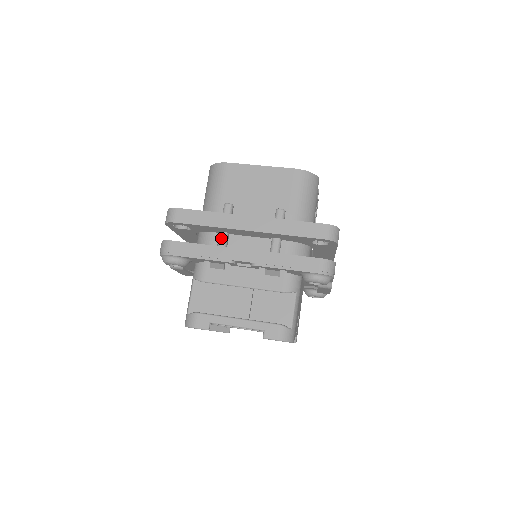
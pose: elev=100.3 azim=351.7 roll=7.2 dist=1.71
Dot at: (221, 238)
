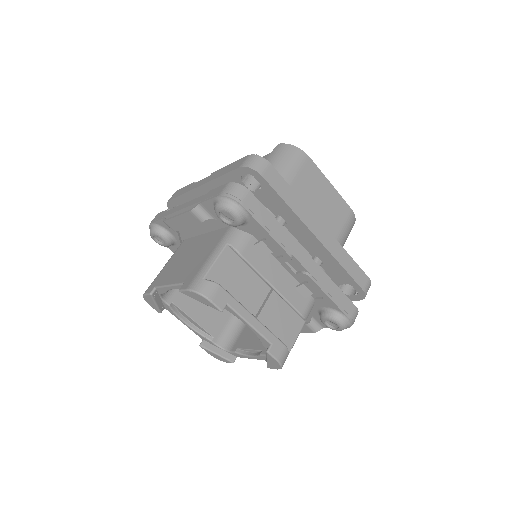
Dot at: occluded
